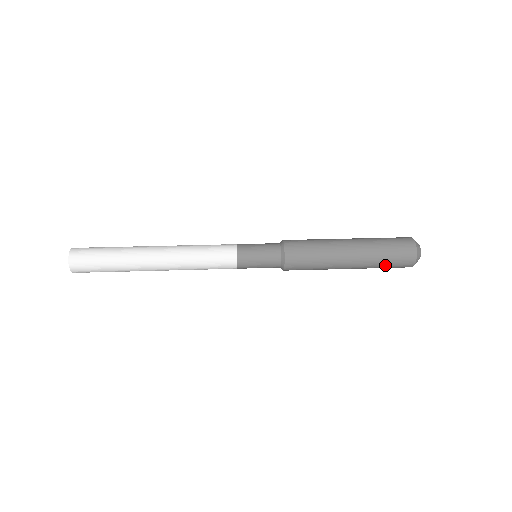
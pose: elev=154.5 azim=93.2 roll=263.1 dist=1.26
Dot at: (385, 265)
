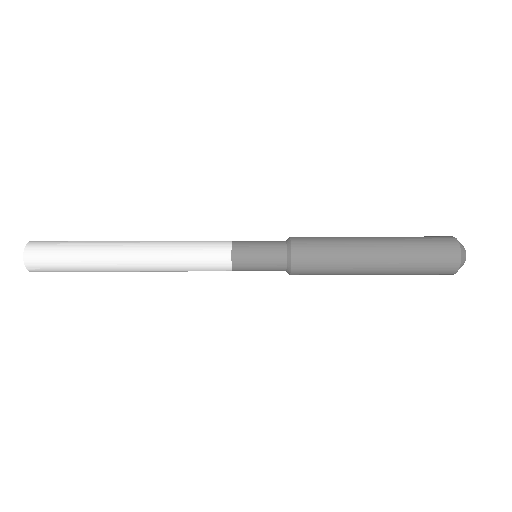
Dot at: (420, 268)
